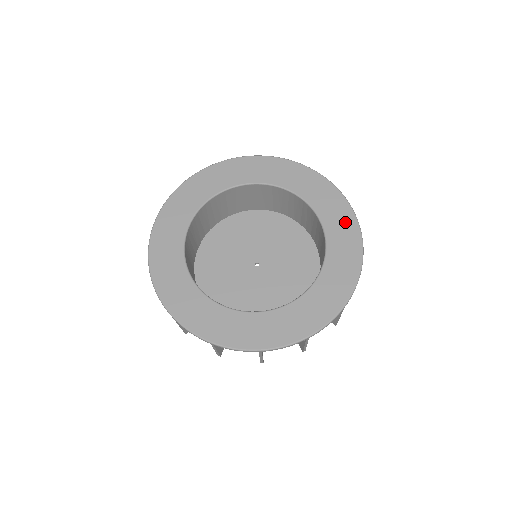
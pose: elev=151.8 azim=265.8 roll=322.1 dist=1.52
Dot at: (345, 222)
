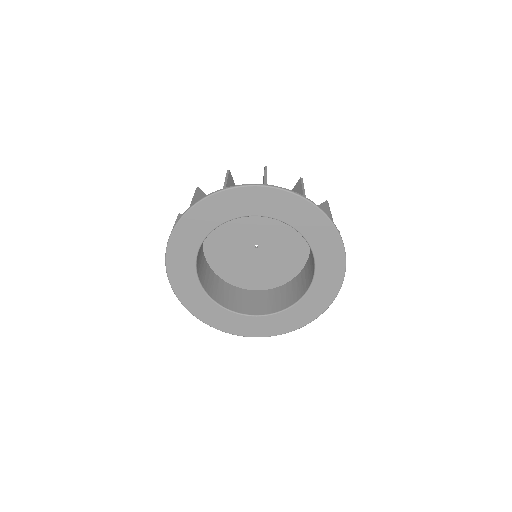
Dot at: (333, 251)
